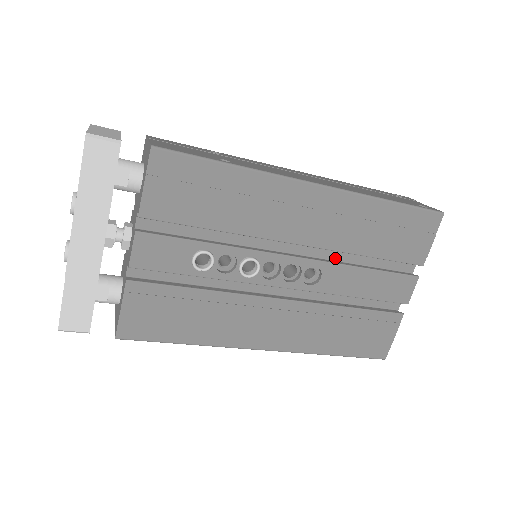
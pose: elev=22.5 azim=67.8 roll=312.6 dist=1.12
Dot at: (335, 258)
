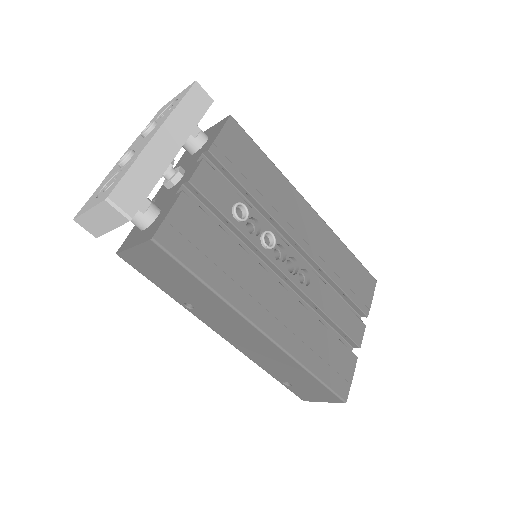
Dot at: occluded
